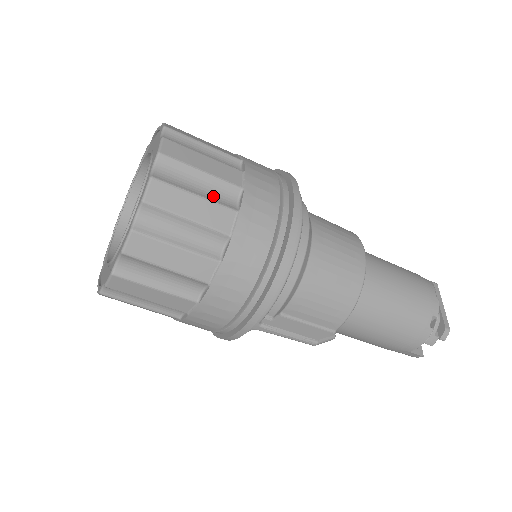
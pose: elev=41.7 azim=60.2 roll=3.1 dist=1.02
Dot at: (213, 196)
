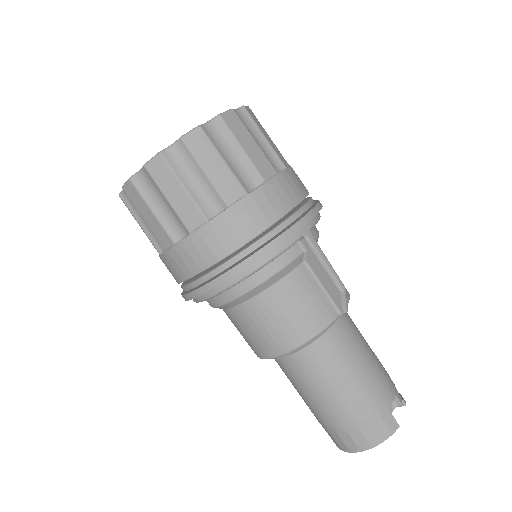
Dot at: occluded
